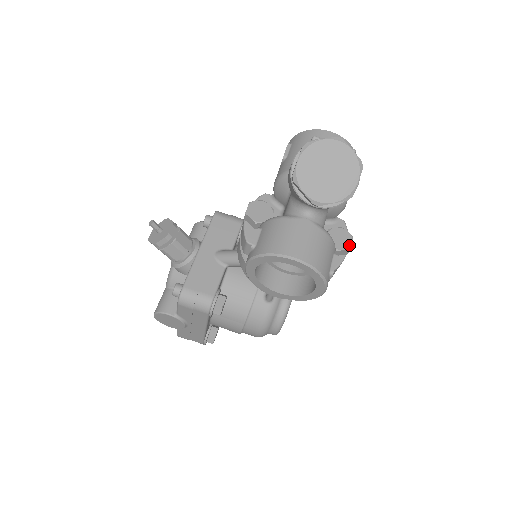
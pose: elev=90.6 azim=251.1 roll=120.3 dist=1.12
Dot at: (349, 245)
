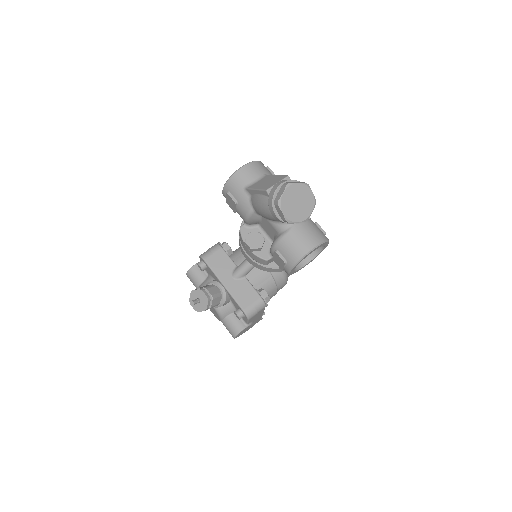
Dot at: occluded
